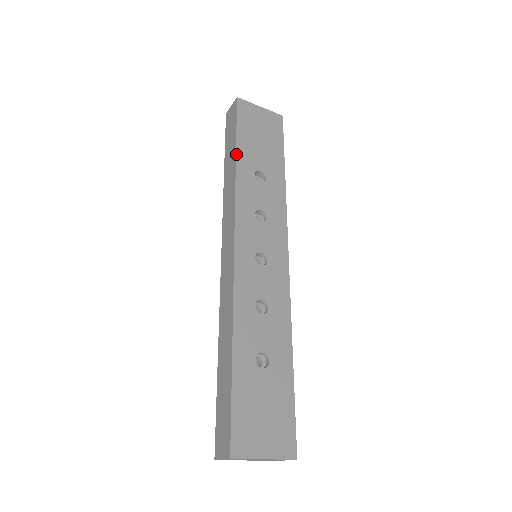
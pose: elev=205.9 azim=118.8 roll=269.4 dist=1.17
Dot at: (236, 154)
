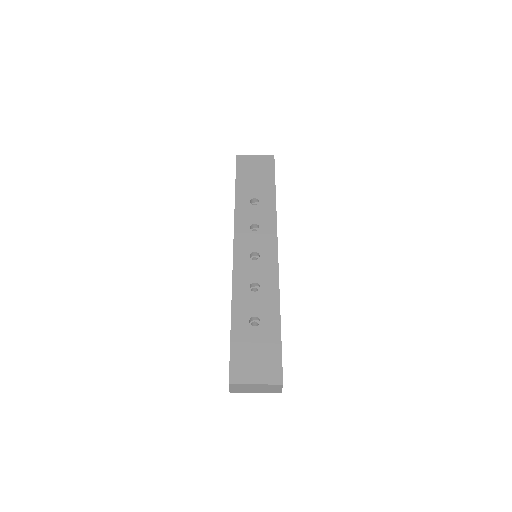
Dot at: (235, 192)
